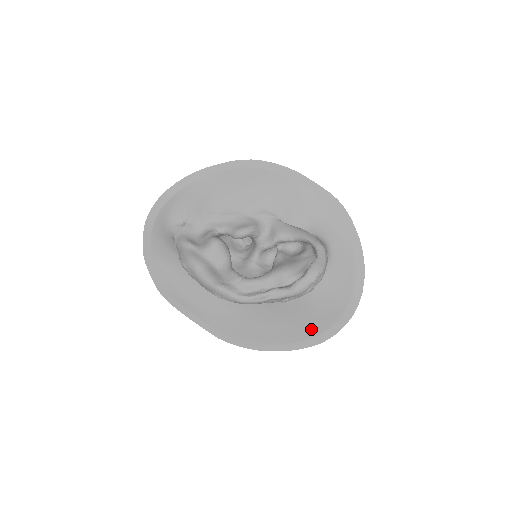
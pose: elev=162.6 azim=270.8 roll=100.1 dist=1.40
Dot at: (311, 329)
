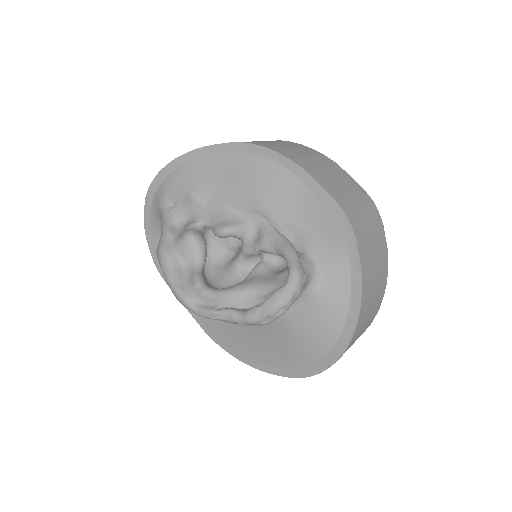
Dot at: (290, 359)
